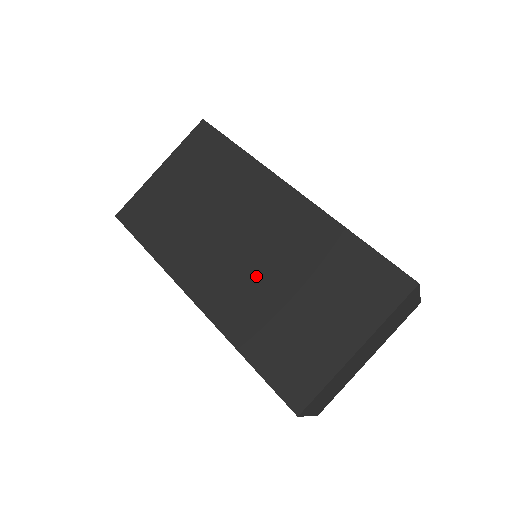
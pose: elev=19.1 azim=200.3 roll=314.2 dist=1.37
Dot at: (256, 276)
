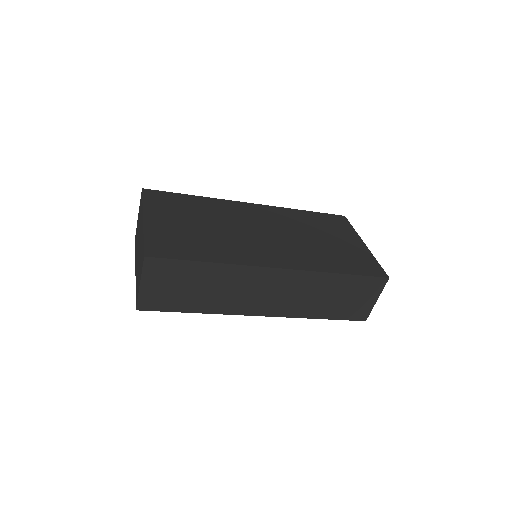
Dot at: (291, 241)
